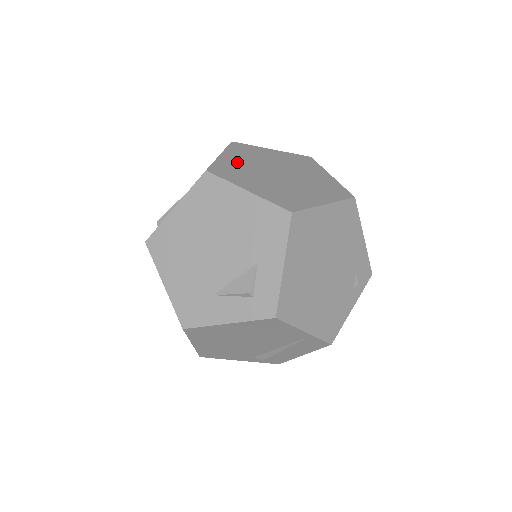
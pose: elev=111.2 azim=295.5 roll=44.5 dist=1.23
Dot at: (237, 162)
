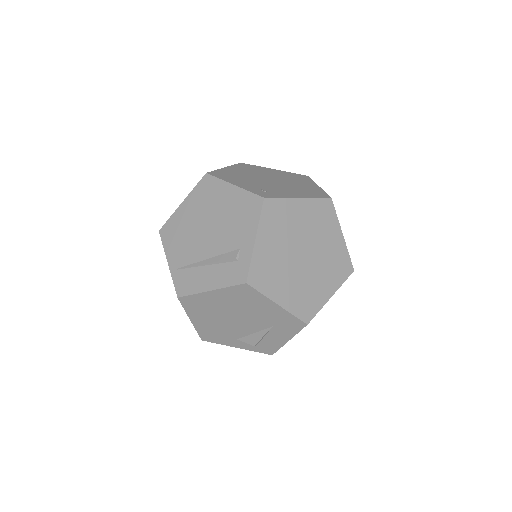
Dot at: (290, 292)
